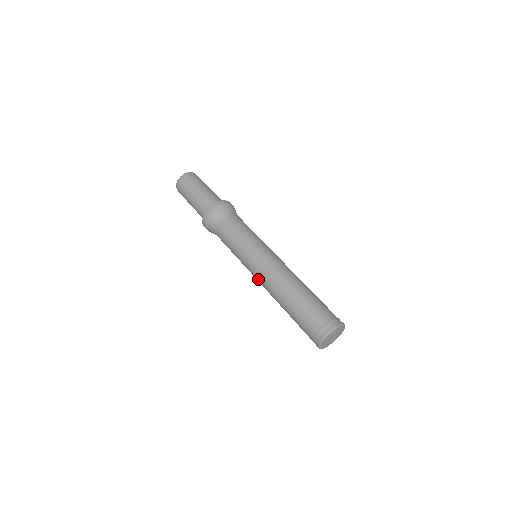
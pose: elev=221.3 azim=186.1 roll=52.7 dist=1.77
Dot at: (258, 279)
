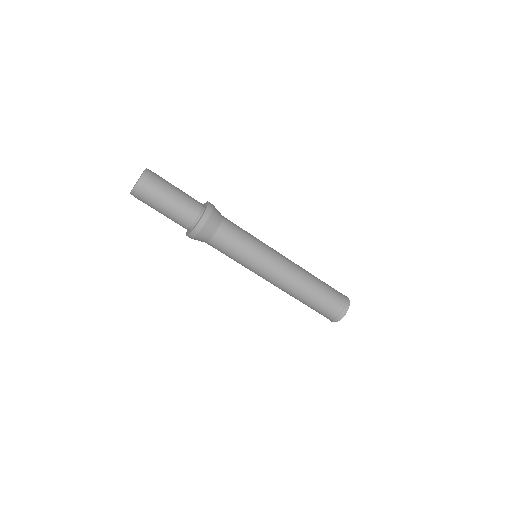
Dot at: (271, 280)
